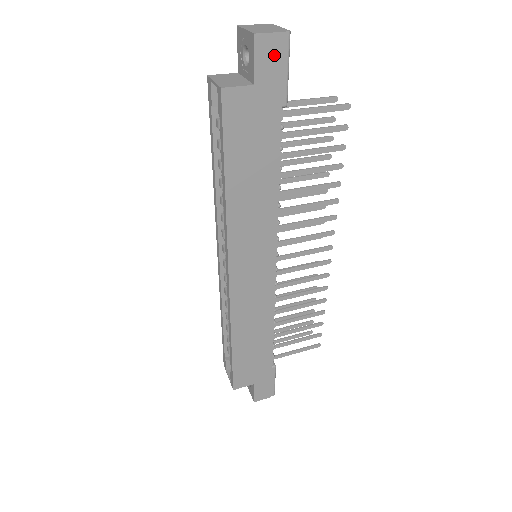
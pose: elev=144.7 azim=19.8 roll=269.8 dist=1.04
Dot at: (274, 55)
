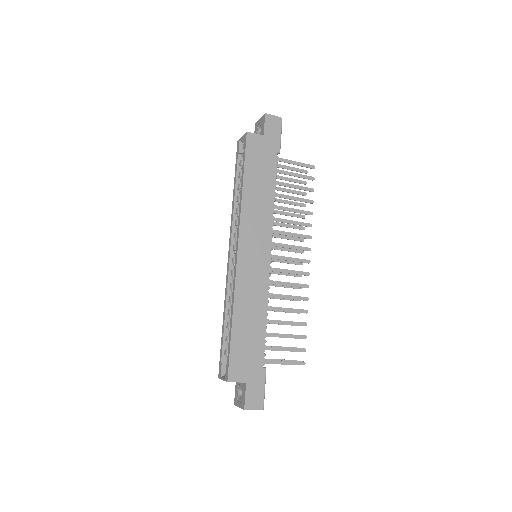
Dot at: (274, 125)
